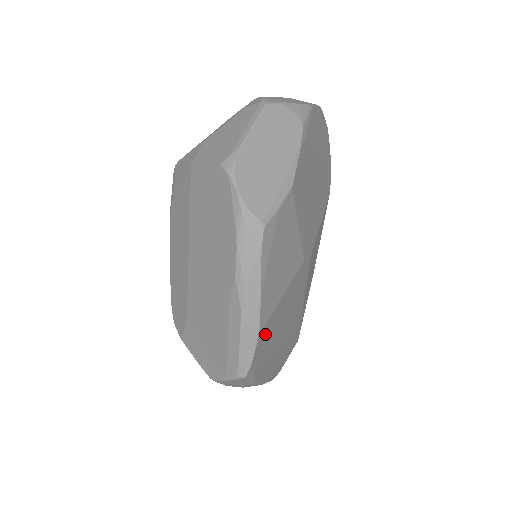
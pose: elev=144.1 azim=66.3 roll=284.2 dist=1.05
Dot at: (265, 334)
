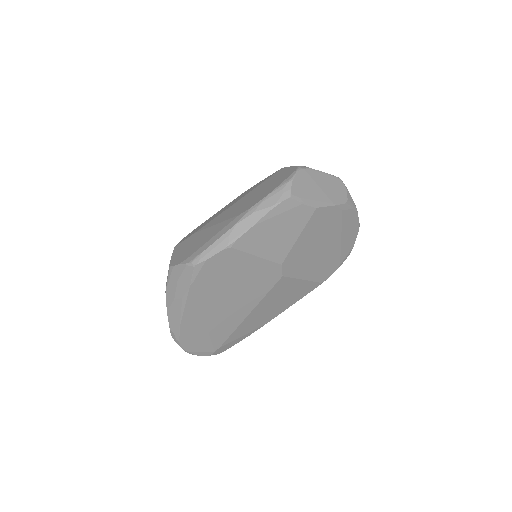
Dot at: (228, 258)
